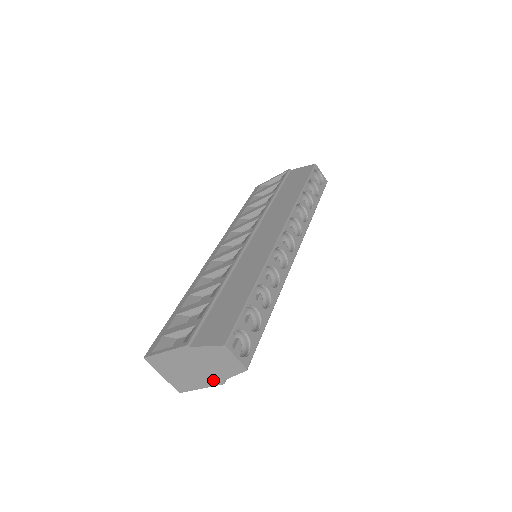
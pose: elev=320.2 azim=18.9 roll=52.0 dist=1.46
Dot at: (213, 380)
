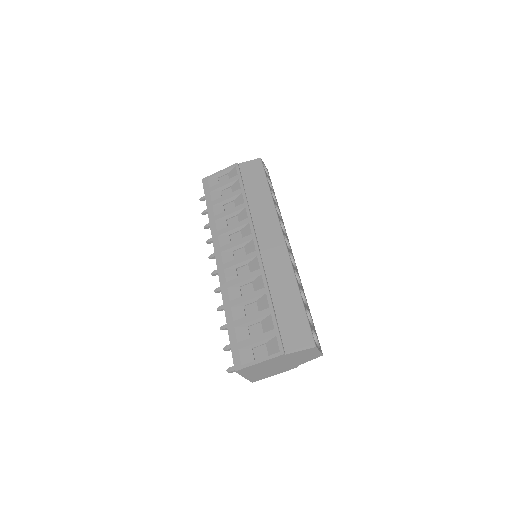
Dot at: (290, 368)
